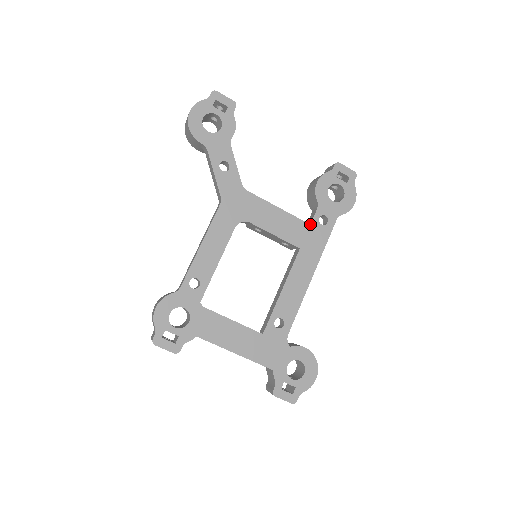
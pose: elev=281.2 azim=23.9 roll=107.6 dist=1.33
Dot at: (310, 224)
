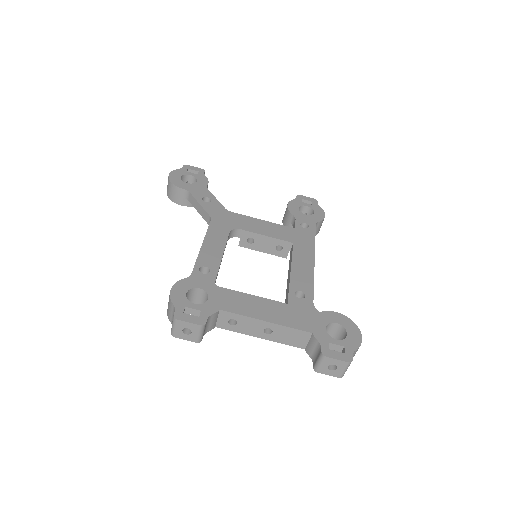
Dot at: (294, 228)
